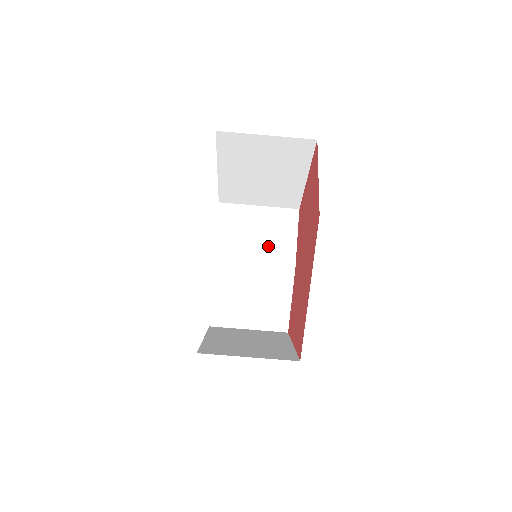
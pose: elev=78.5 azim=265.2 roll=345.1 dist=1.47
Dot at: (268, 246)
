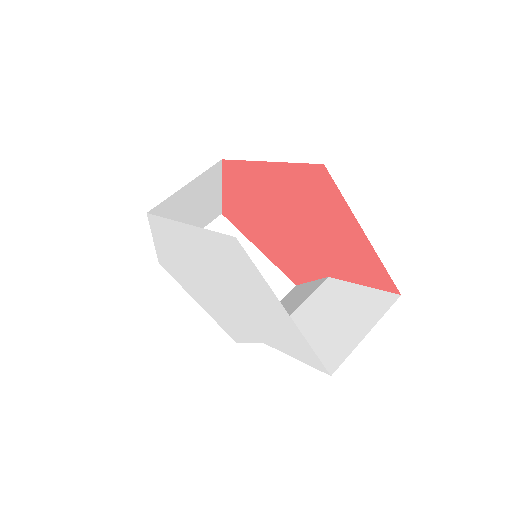
Dot at: (296, 301)
